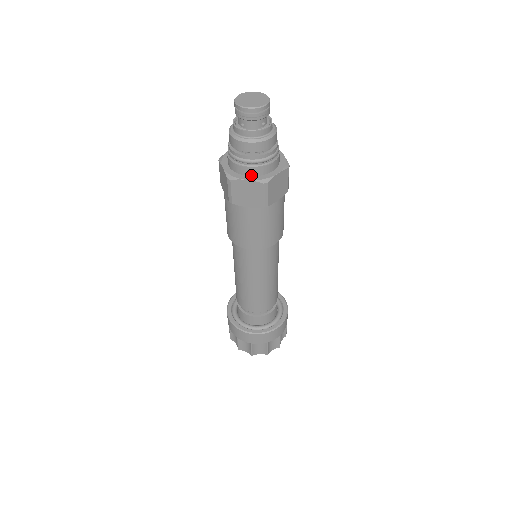
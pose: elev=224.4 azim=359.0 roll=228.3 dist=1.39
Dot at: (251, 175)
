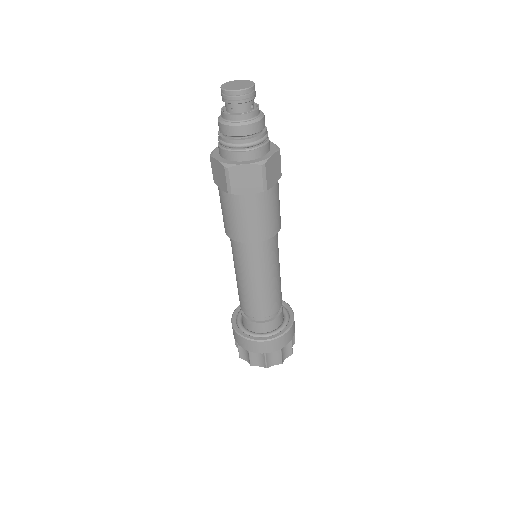
Dot at: (247, 160)
